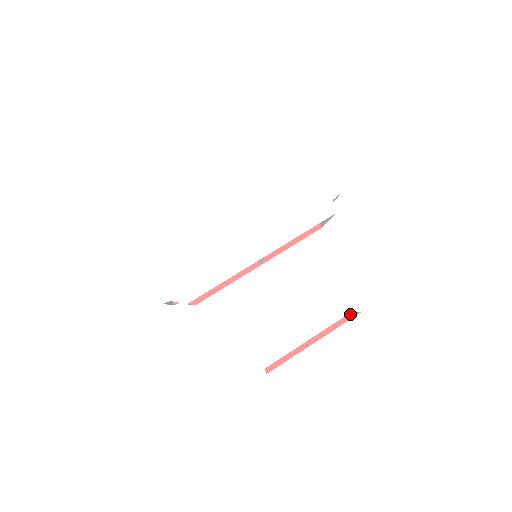
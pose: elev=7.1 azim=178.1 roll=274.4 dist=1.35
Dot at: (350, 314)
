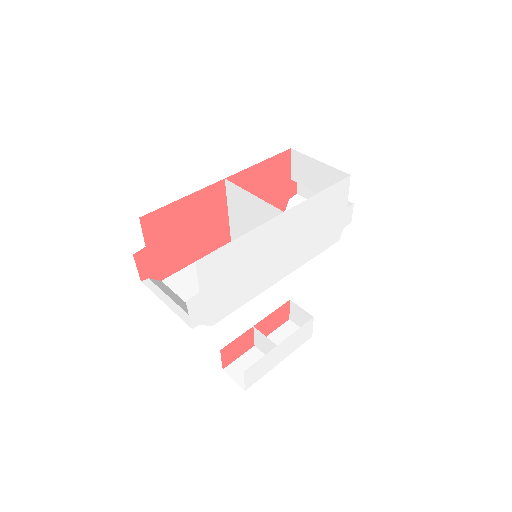
Dot at: (288, 301)
